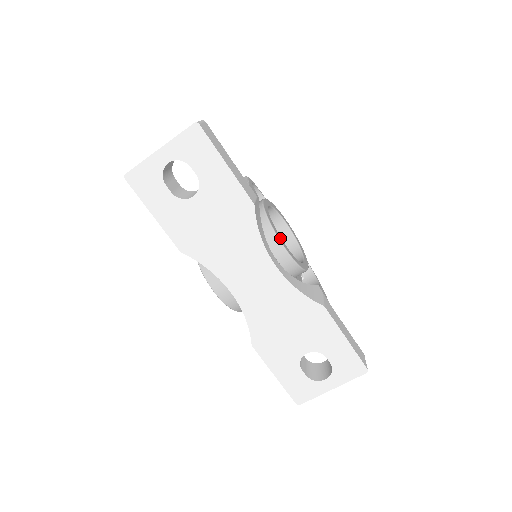
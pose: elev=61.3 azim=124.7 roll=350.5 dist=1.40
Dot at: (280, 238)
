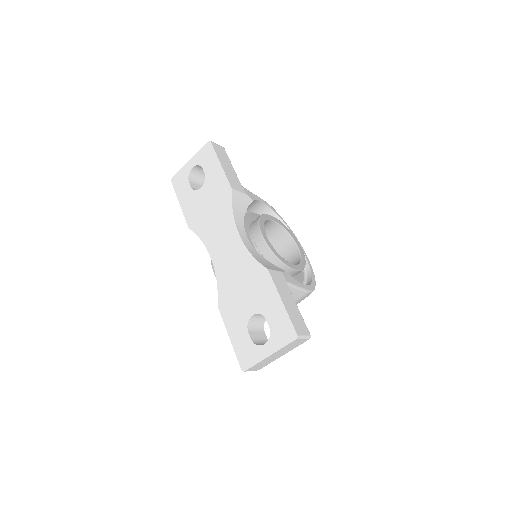
Dot at: (263, 230)
